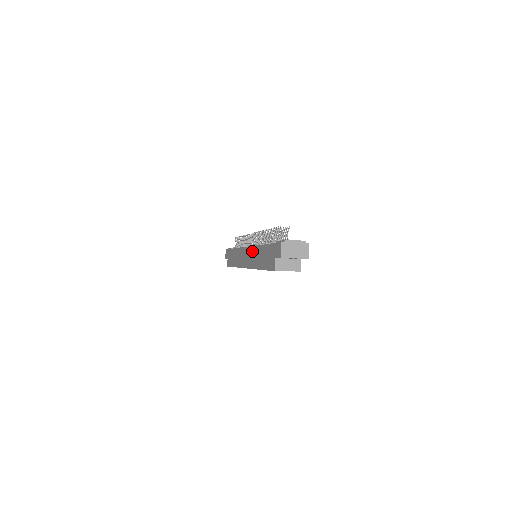
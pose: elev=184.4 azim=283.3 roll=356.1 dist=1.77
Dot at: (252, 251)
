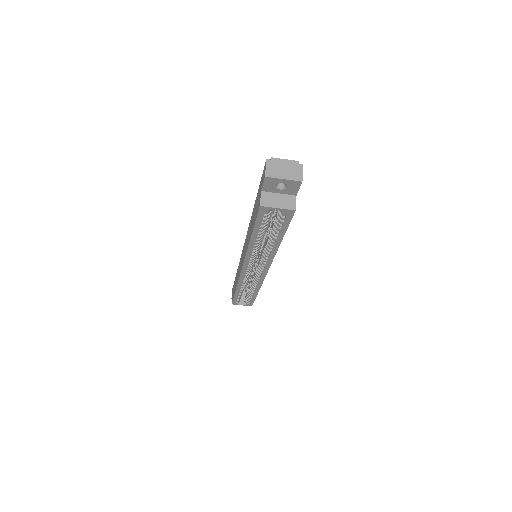
Dot at: (247, 234)
